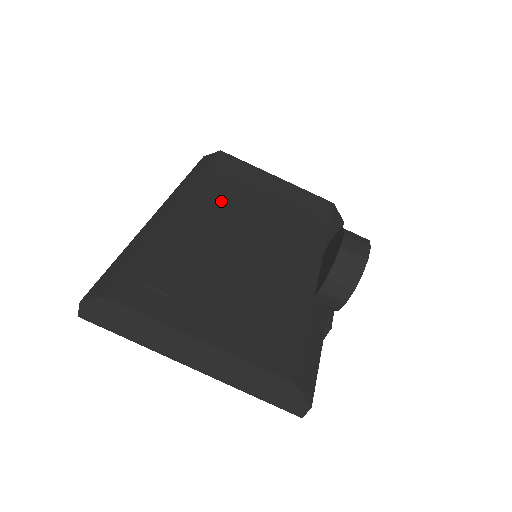
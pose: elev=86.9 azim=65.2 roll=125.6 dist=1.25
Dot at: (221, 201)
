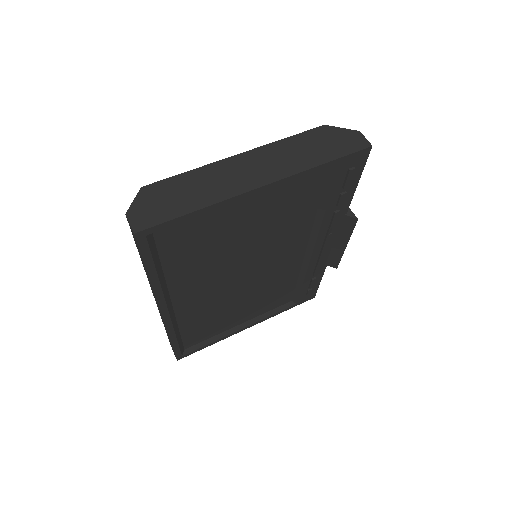
Dot at: occluded
